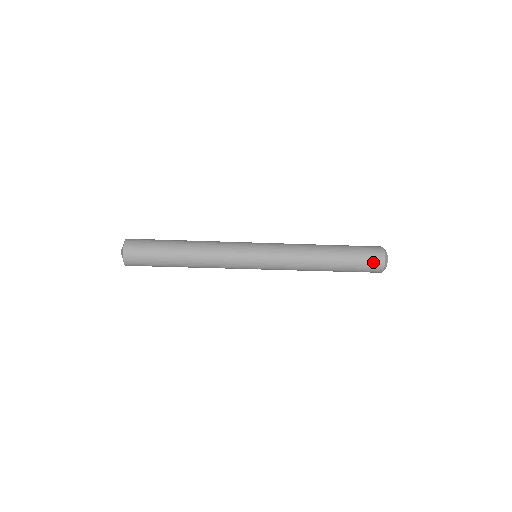
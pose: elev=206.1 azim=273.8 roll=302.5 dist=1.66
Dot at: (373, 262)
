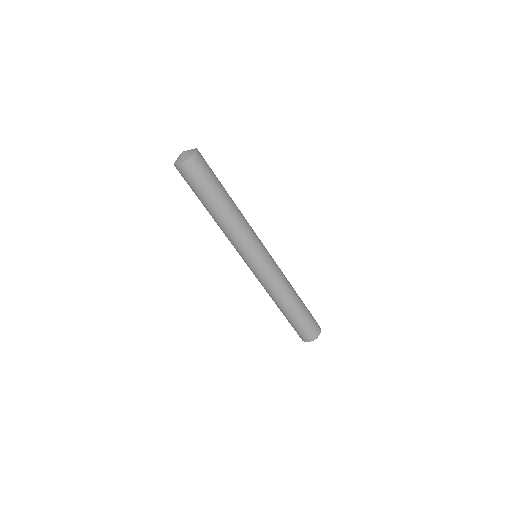
Dot at: (309, 333)
